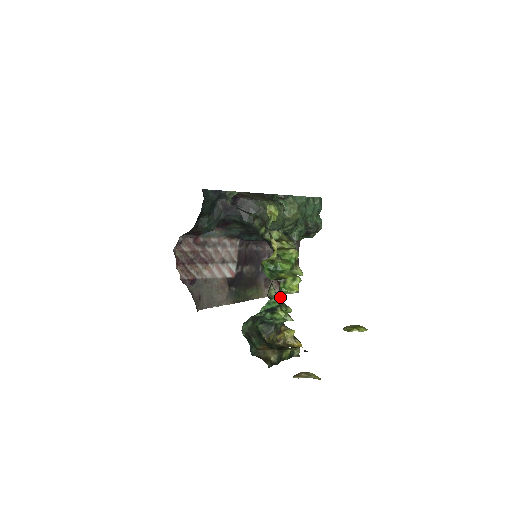
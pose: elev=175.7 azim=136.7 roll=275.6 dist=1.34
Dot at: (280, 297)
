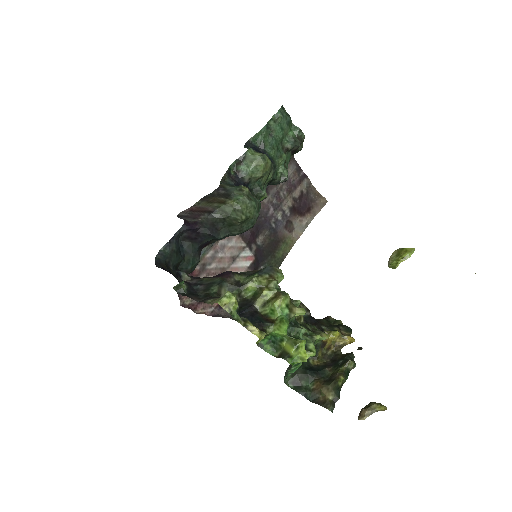
Dot at: occluded
